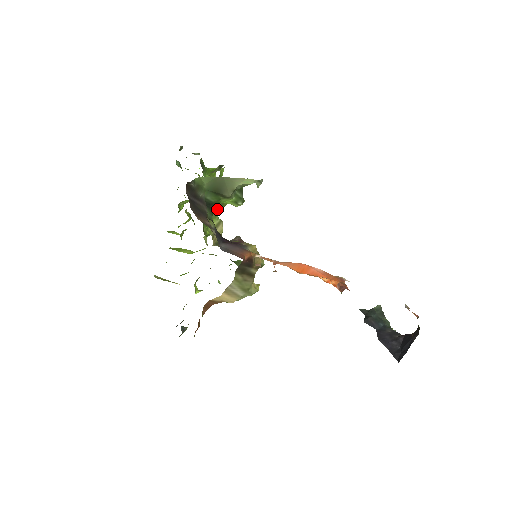
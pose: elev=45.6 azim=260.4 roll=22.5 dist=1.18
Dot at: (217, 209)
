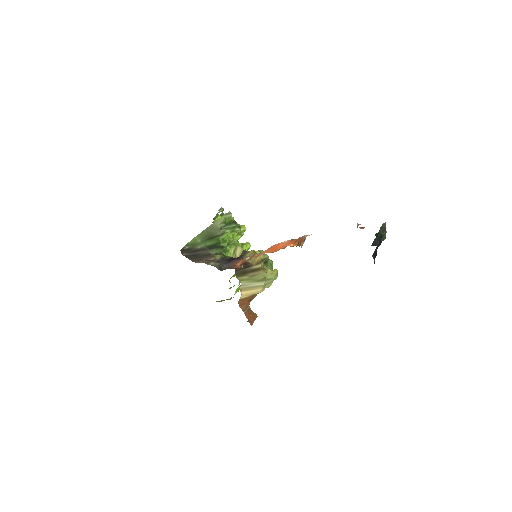
Dot at: (238, 238)
